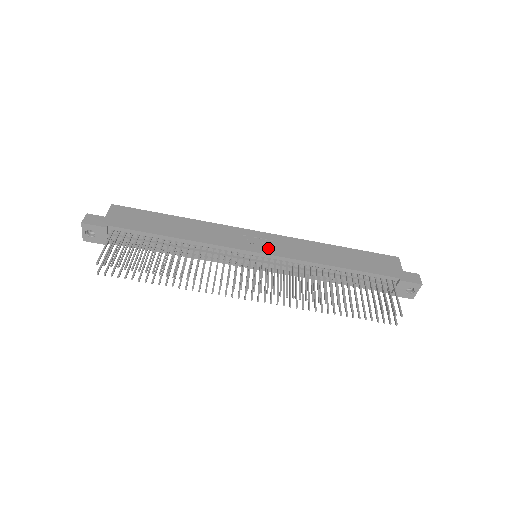
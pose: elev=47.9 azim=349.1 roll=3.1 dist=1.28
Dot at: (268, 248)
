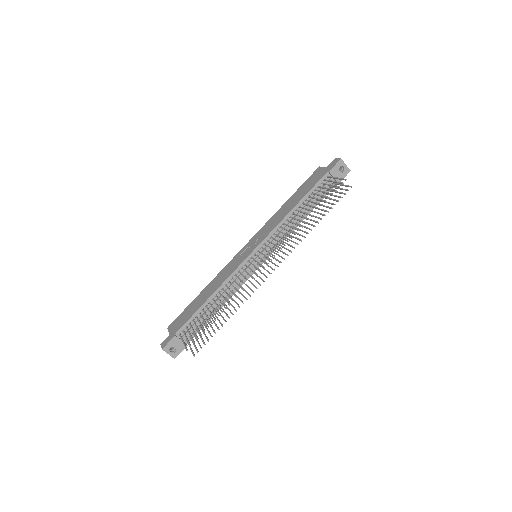
Dot at: (255, 245)
